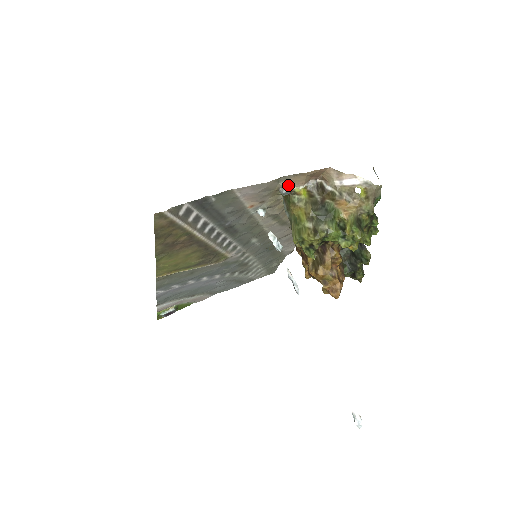
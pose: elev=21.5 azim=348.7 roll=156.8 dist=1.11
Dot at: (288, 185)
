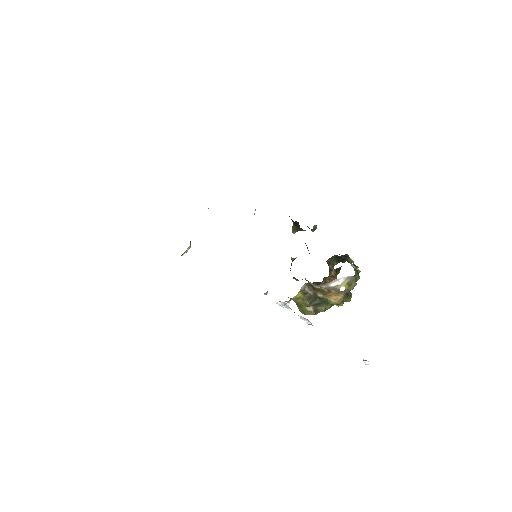
Dot at: (286, 303)
